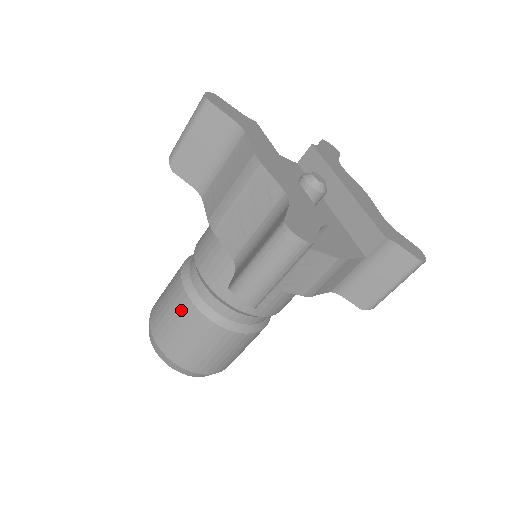
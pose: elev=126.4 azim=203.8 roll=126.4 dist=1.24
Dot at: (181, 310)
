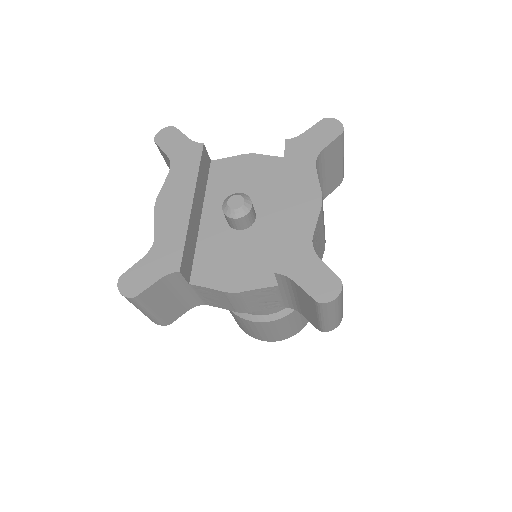
Dot at: occluded
